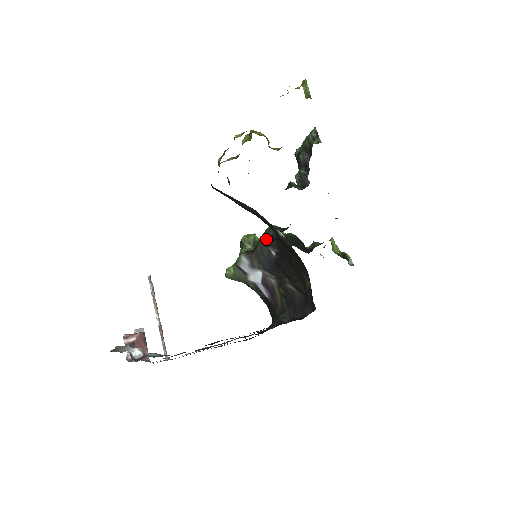
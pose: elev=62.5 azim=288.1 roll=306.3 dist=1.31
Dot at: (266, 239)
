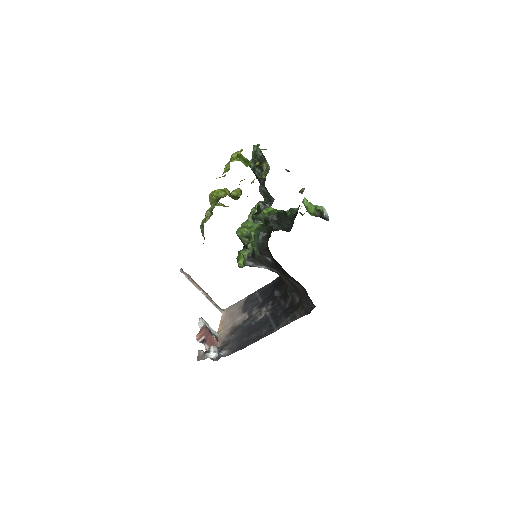
Dot at: (259, 249)
